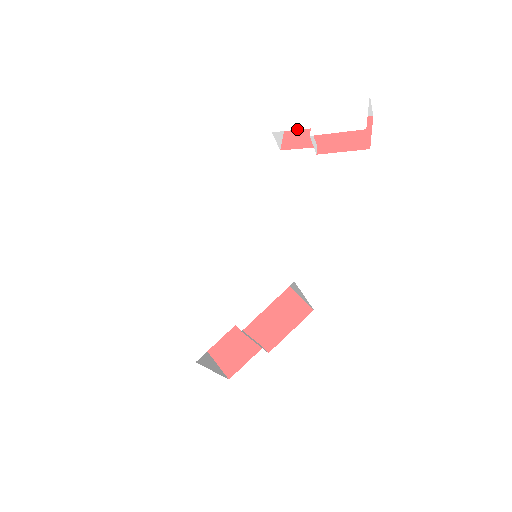
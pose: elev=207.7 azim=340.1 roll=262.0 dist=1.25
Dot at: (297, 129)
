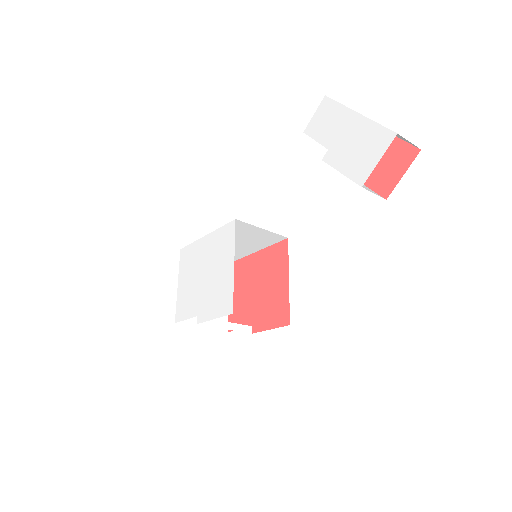
Dot at: (319, 142)
